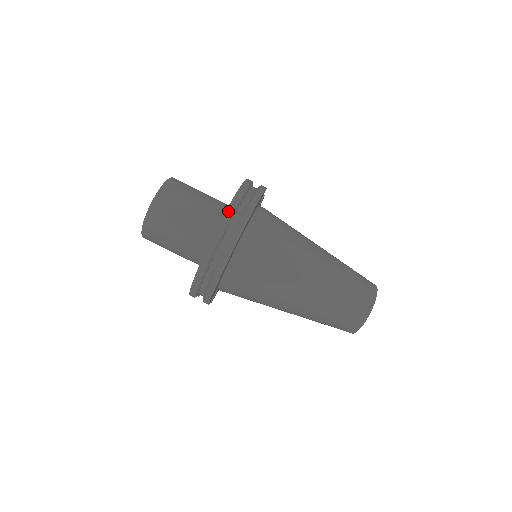
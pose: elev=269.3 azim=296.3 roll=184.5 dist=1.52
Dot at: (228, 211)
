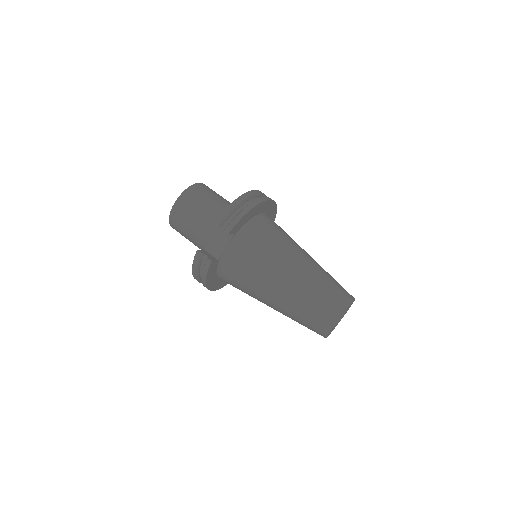
Dot at: occluded
